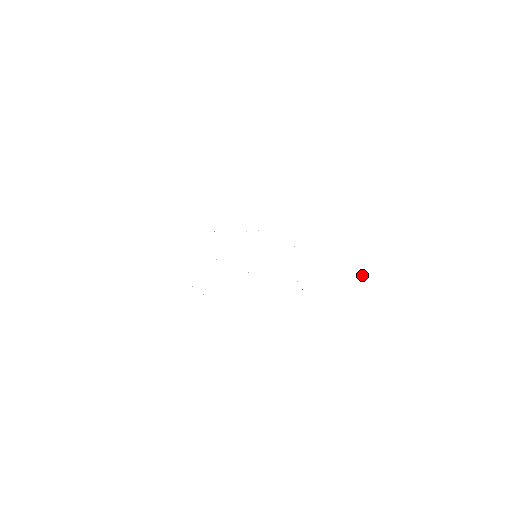
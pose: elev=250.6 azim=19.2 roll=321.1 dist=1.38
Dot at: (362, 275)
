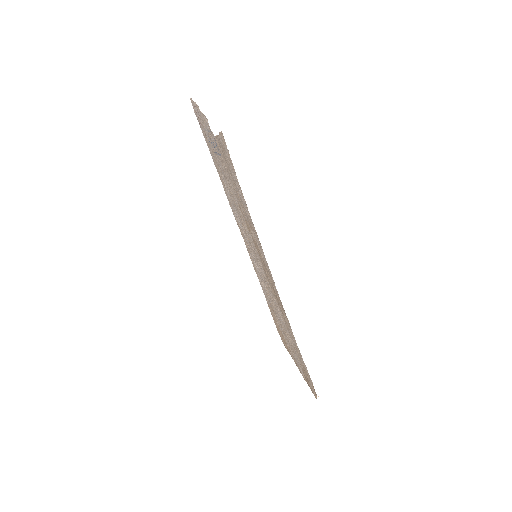
Dot at: occluded
